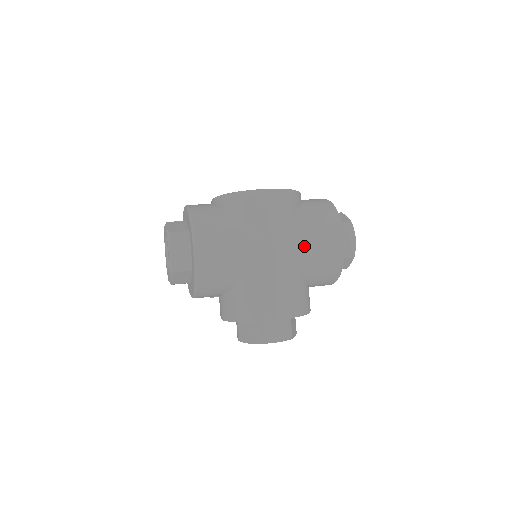
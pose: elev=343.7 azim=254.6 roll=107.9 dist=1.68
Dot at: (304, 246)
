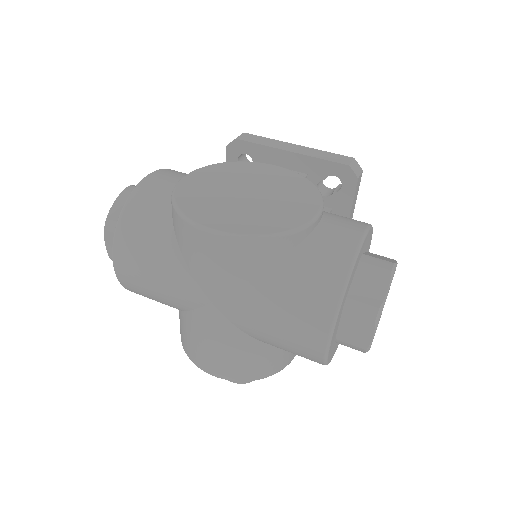
Dot at: (258, 324)
